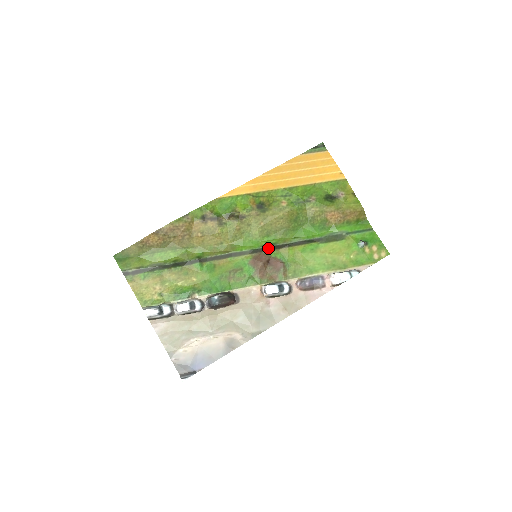
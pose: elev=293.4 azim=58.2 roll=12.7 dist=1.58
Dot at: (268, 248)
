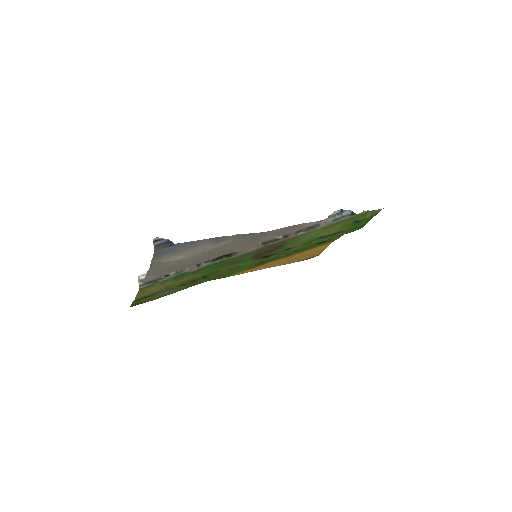
Dot at: (269, 256)
